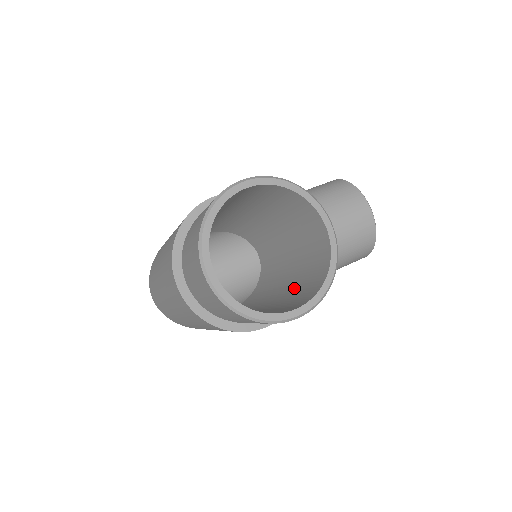
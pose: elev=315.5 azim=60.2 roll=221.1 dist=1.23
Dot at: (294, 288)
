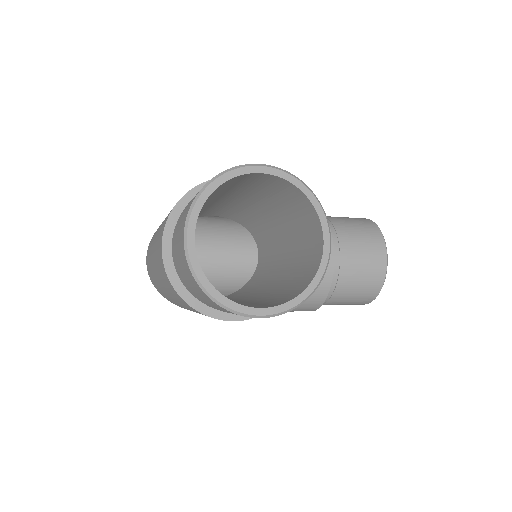
Dot at: (273, 294)
